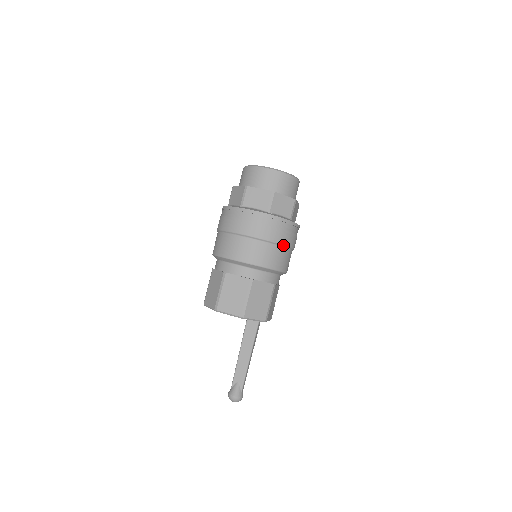
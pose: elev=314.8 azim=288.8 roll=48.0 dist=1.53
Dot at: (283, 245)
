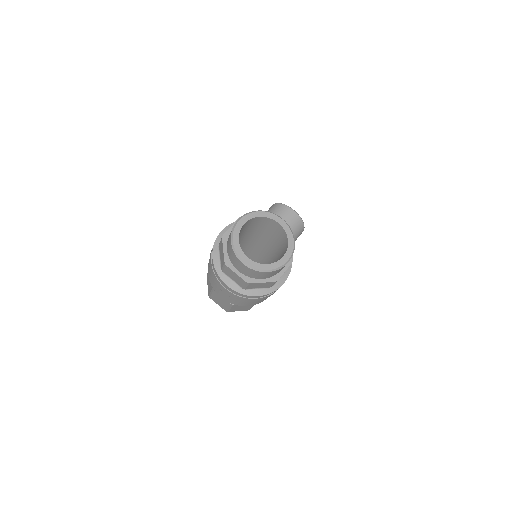
Dot at: (260, 300)
